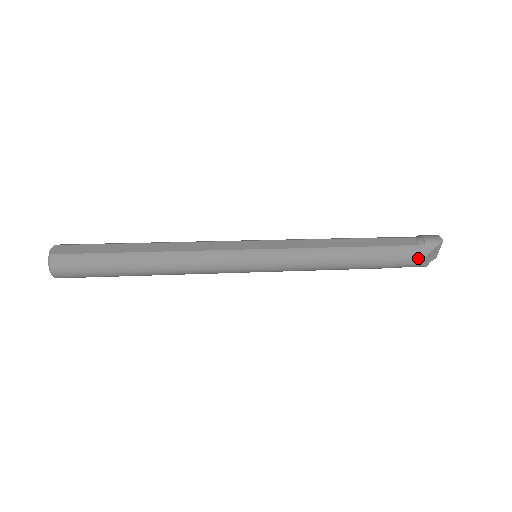
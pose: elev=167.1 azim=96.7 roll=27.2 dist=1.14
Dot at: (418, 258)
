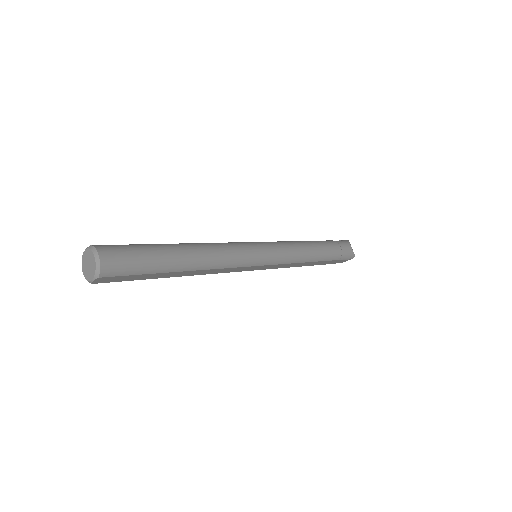
Dot at: (347, 244)
